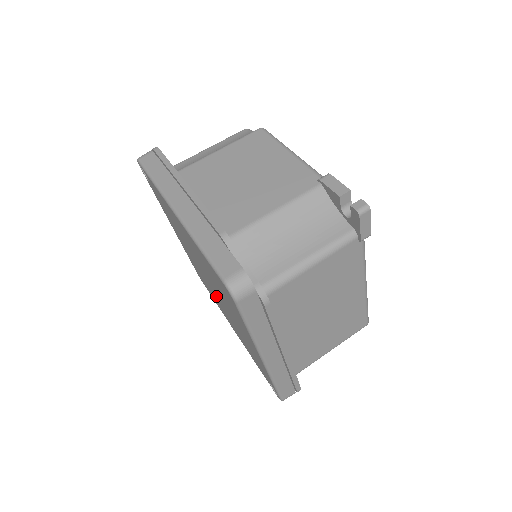
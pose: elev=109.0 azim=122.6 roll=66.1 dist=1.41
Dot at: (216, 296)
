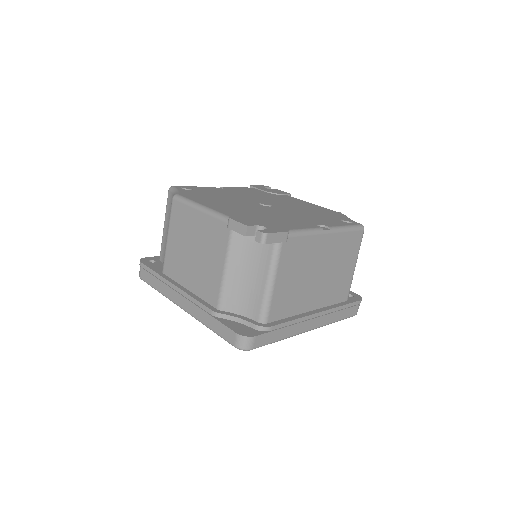
Dot at: occluded
